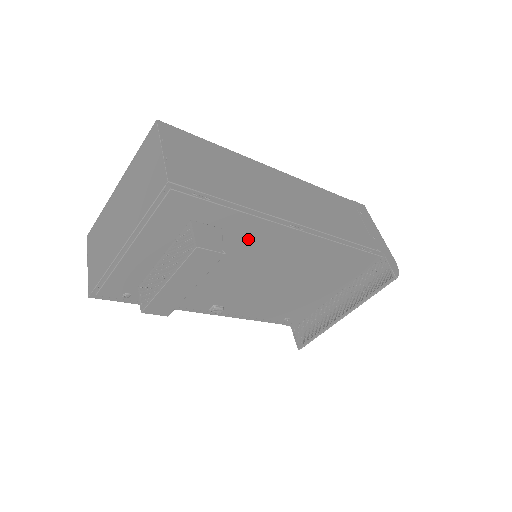
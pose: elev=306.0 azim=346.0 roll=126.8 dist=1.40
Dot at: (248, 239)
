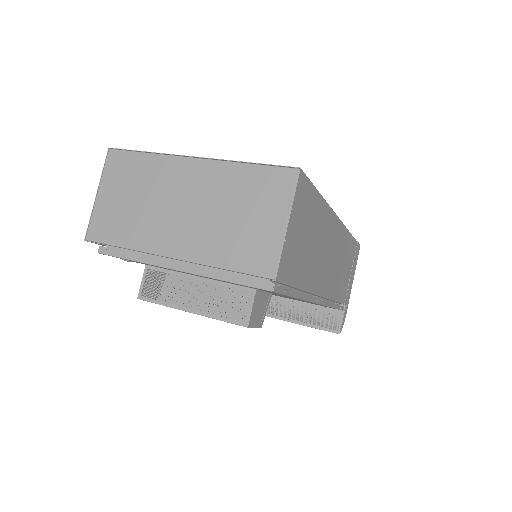
Dot at: occluded
